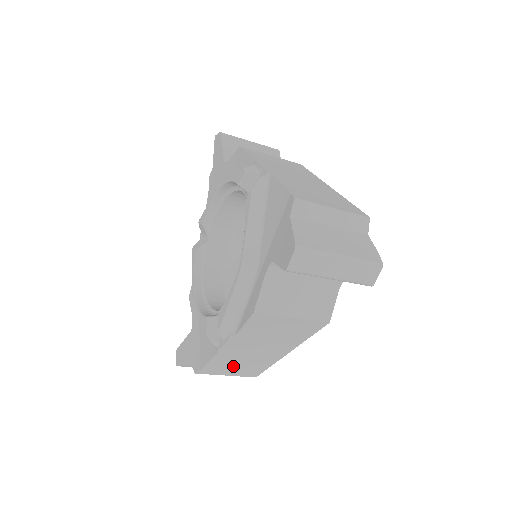
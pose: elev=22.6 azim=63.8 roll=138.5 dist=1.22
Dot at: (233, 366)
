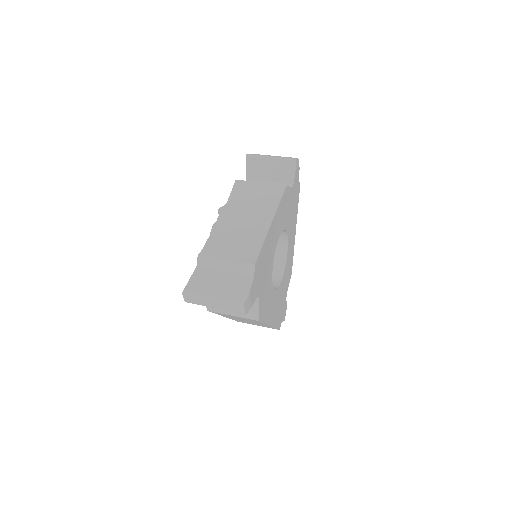
Dot at: occluded
